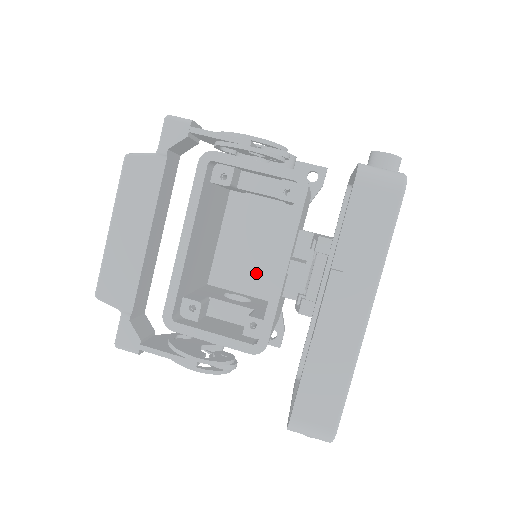
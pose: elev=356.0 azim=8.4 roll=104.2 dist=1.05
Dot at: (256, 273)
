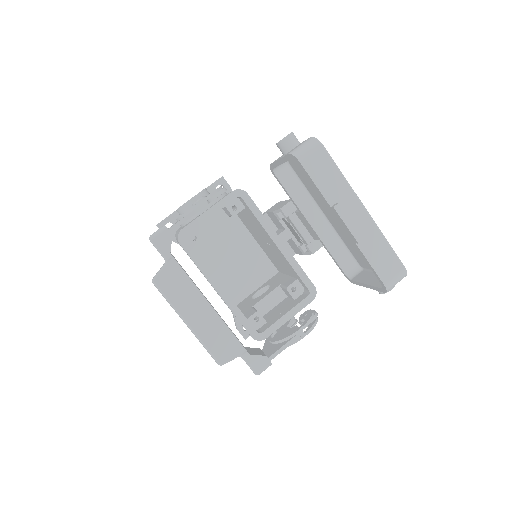
Dot at: (251, 270)
